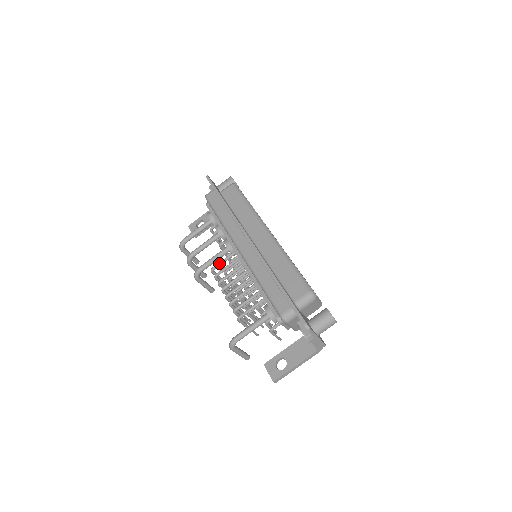
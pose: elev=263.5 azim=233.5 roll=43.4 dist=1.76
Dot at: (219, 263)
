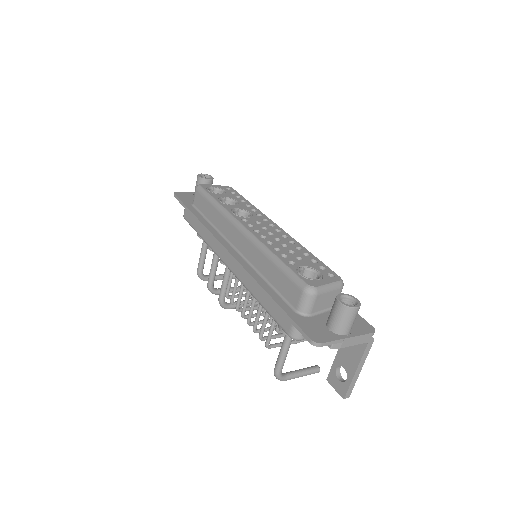
Dot at: (227, 287)
